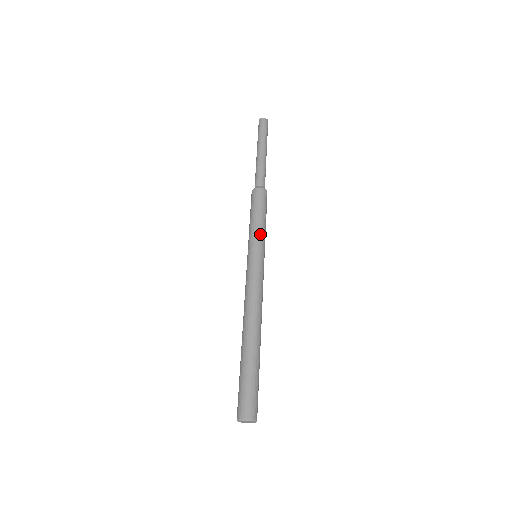
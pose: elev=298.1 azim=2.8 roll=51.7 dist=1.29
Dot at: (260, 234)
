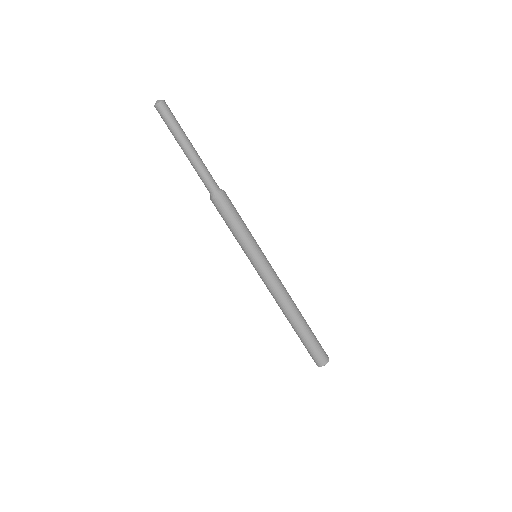
Dot at: (245, 243)
